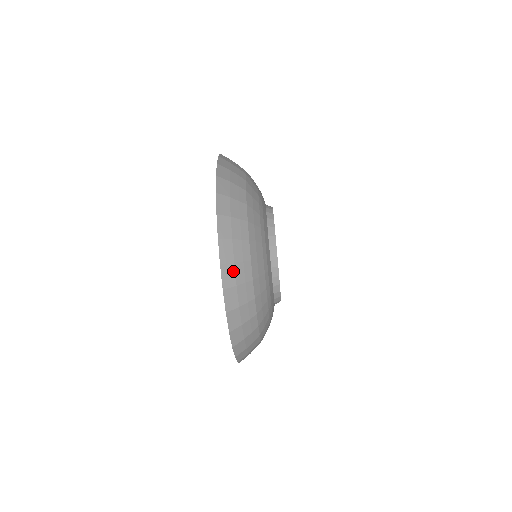
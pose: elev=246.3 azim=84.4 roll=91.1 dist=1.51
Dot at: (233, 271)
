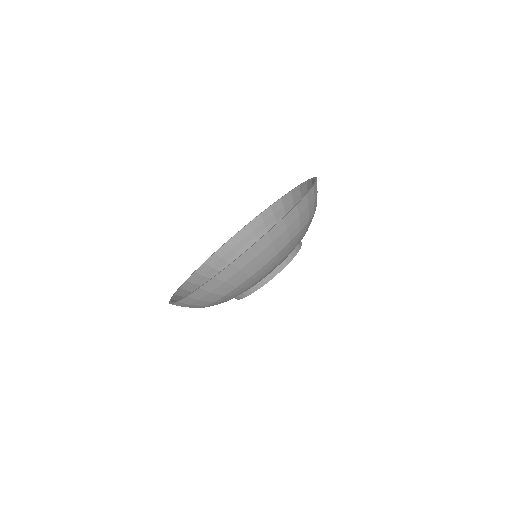
Dot at: (281, 232)
